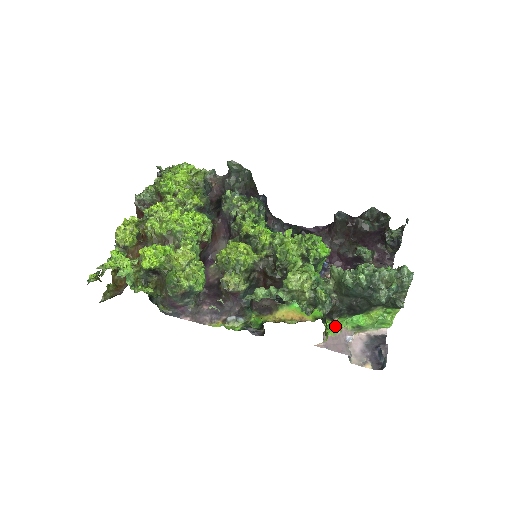
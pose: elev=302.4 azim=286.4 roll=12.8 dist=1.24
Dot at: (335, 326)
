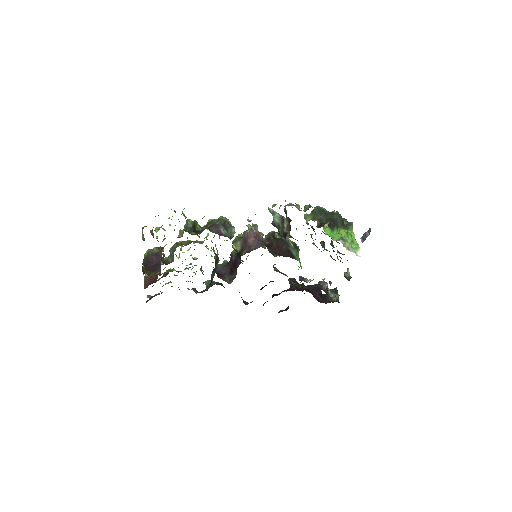
Dot at: (328, 231)
